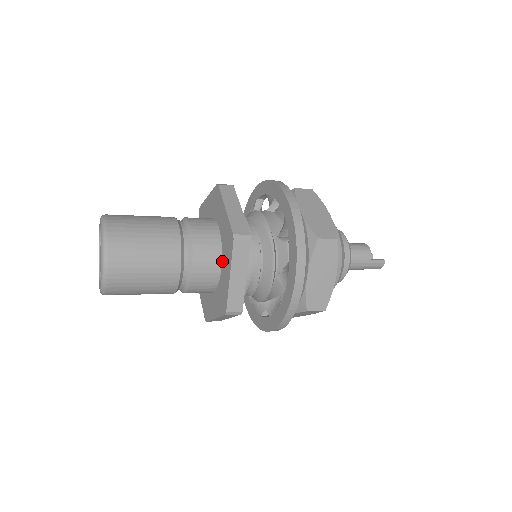
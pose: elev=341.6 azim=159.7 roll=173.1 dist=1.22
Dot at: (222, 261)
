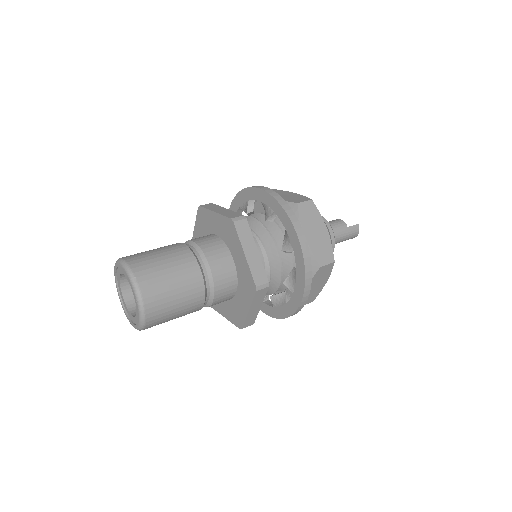
Dot at: (232, 254)
